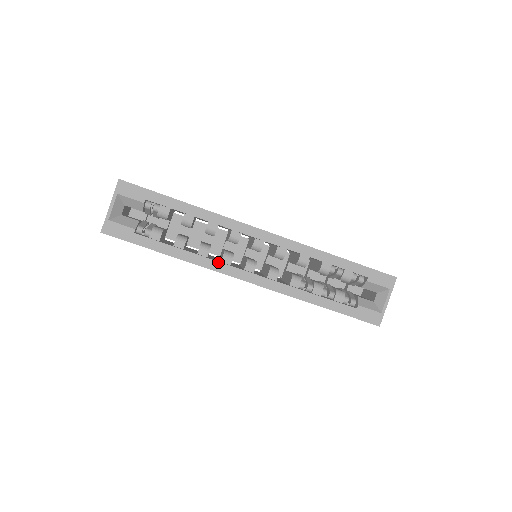
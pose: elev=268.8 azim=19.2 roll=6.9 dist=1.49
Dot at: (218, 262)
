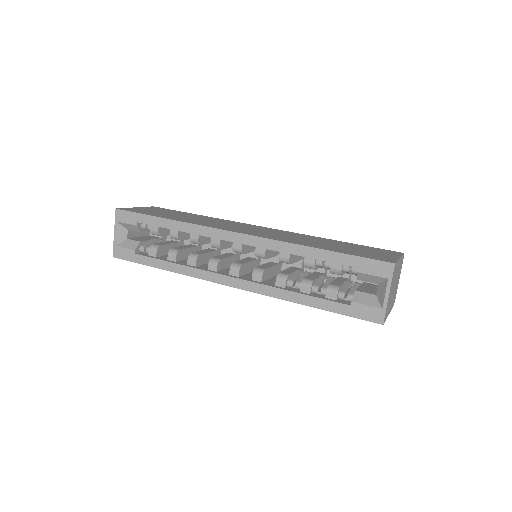
Dot at: (203, 270)
